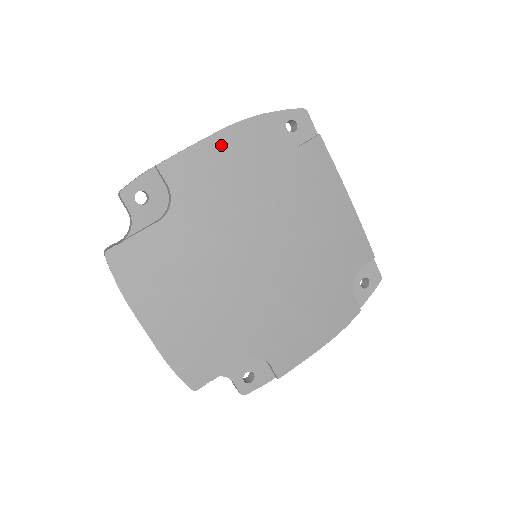
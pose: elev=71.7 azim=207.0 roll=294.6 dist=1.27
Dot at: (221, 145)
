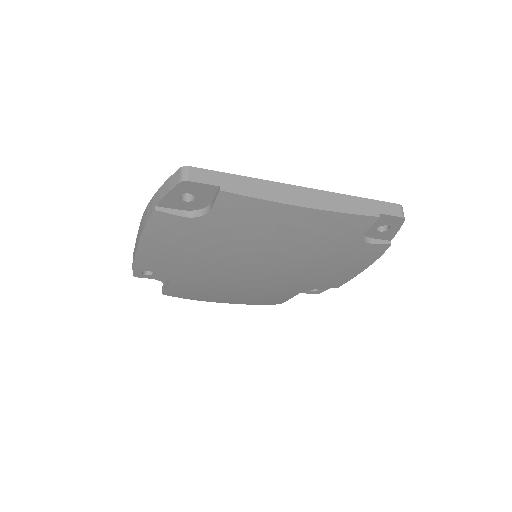
Dot at: (152, 245)
